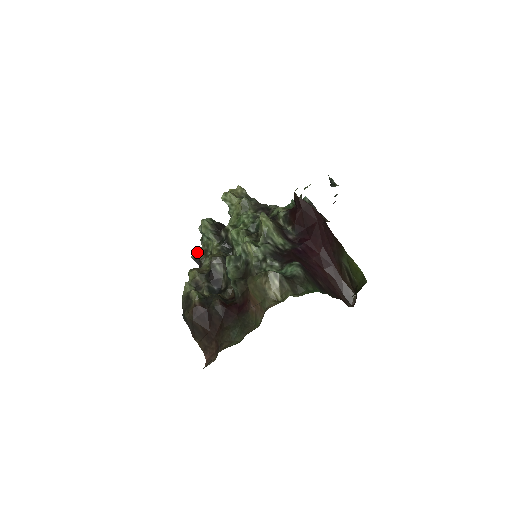
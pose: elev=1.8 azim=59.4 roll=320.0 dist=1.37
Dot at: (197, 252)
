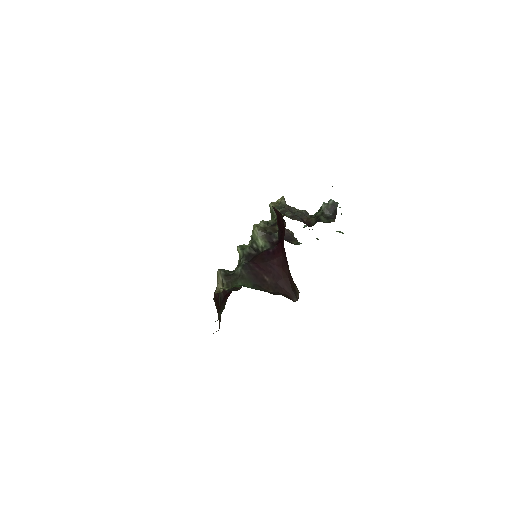
Dot at: occluded
